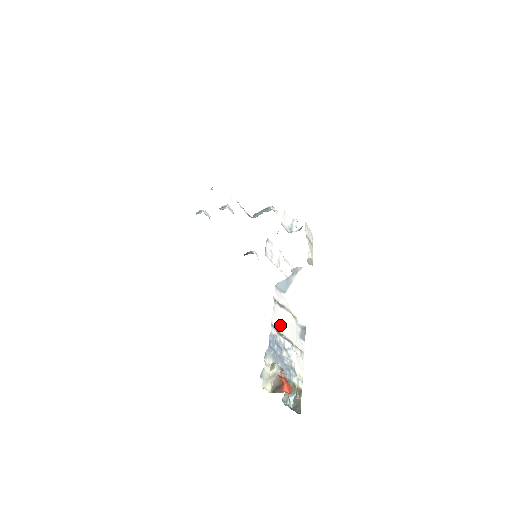
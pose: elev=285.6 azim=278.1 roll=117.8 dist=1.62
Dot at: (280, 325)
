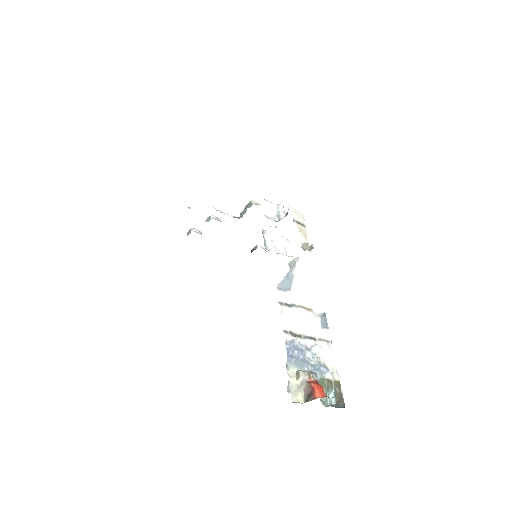
Dot at: (295, 327)
